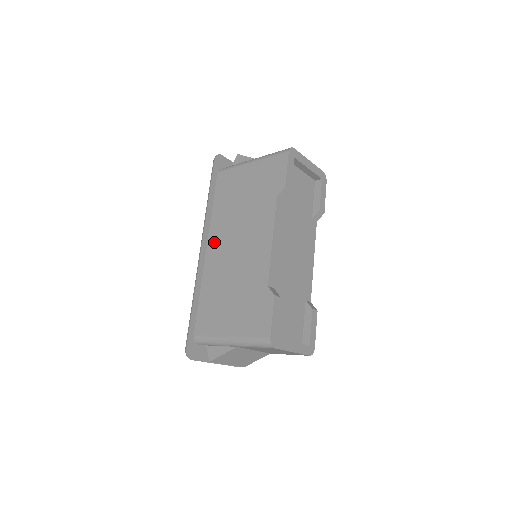
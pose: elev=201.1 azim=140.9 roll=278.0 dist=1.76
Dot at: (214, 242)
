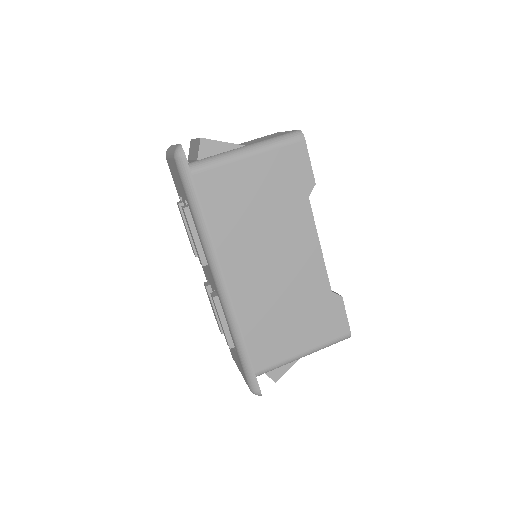
Dot at: (234, 269)
